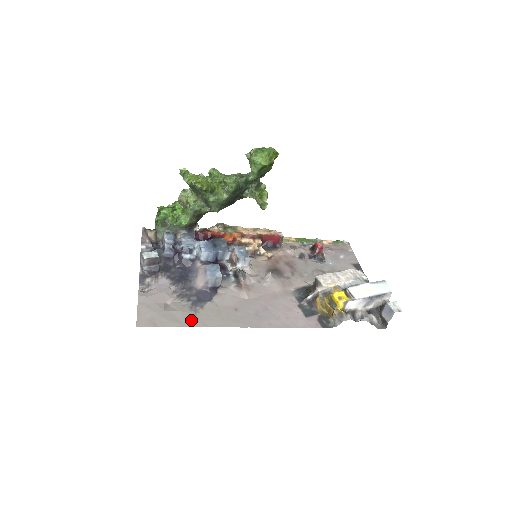
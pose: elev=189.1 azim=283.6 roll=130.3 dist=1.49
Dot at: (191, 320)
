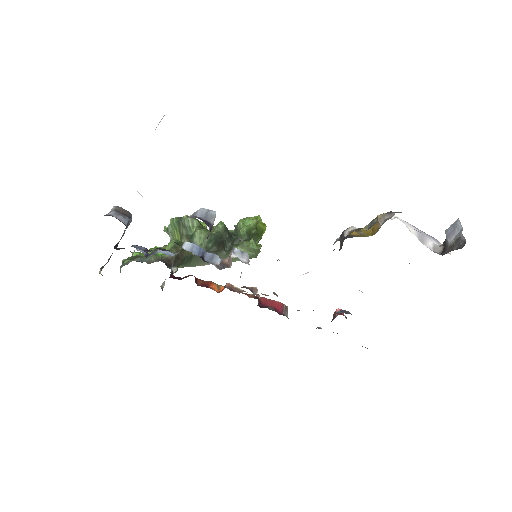
Dot at: occluded
